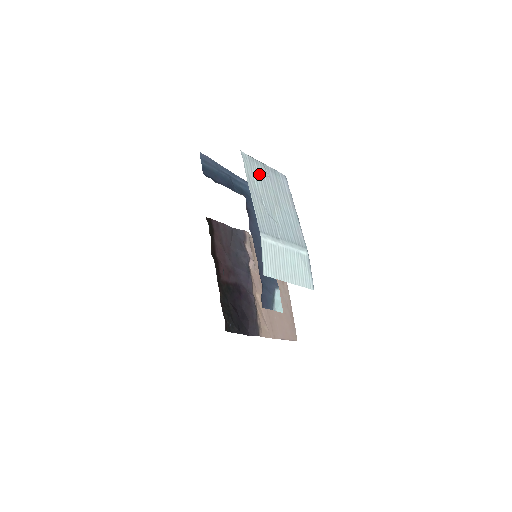
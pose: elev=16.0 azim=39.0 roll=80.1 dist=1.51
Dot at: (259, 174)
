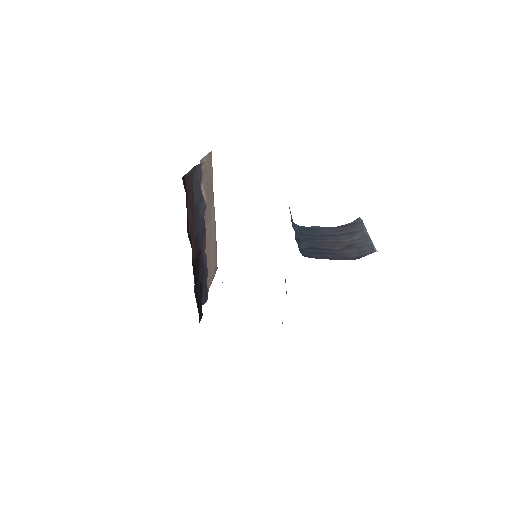
Dot at: occluded
